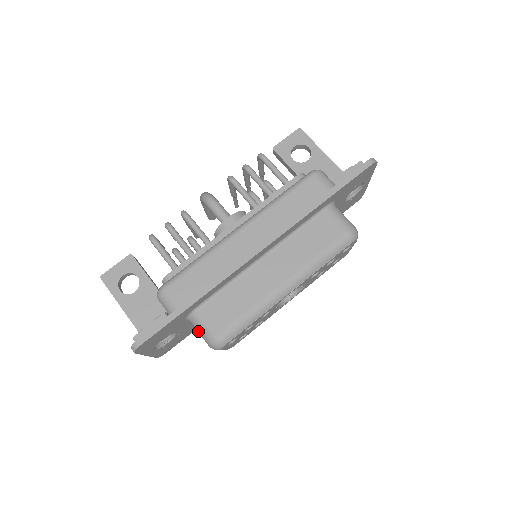
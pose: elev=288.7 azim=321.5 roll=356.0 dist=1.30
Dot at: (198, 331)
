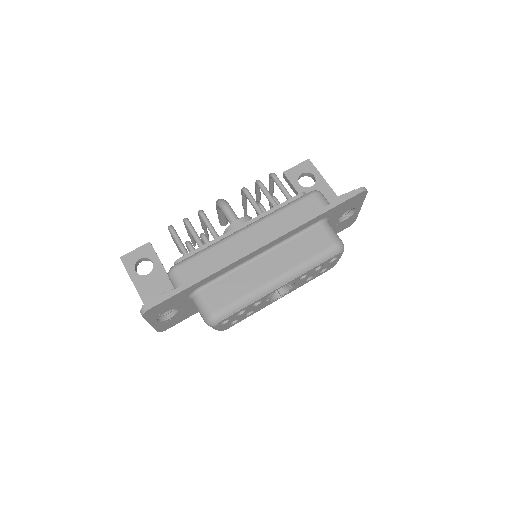
Dot at: (198, 308)
